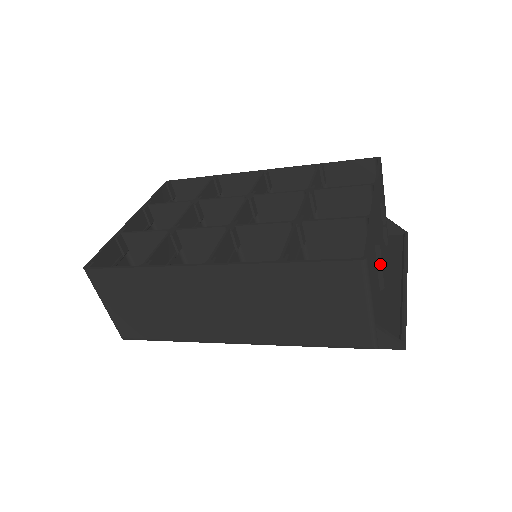
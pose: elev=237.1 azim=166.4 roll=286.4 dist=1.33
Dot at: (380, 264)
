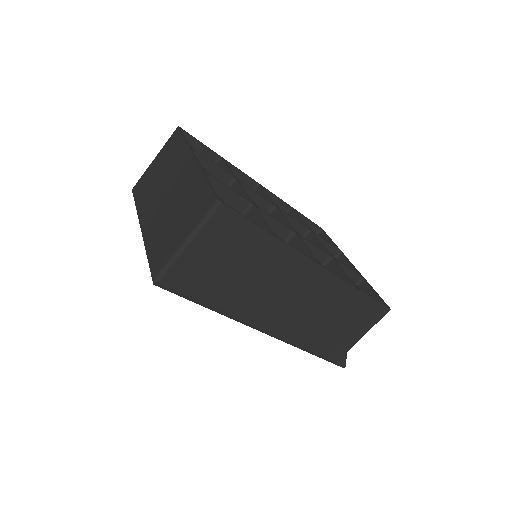
Dot at: occluded
